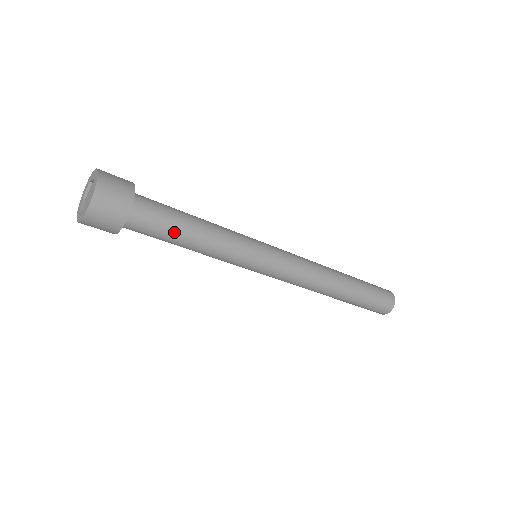
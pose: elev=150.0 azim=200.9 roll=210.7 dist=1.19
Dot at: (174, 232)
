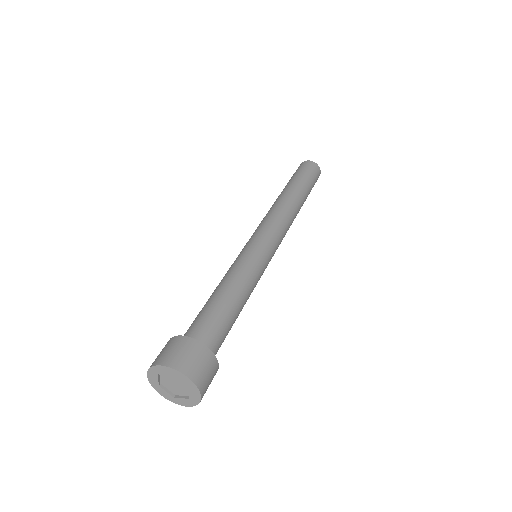
Dot at: (232, 325)
